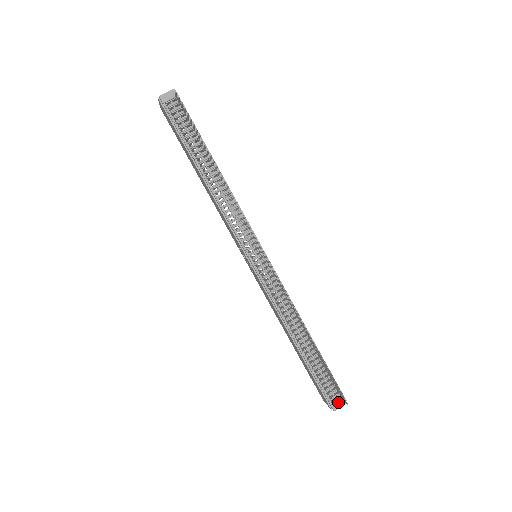
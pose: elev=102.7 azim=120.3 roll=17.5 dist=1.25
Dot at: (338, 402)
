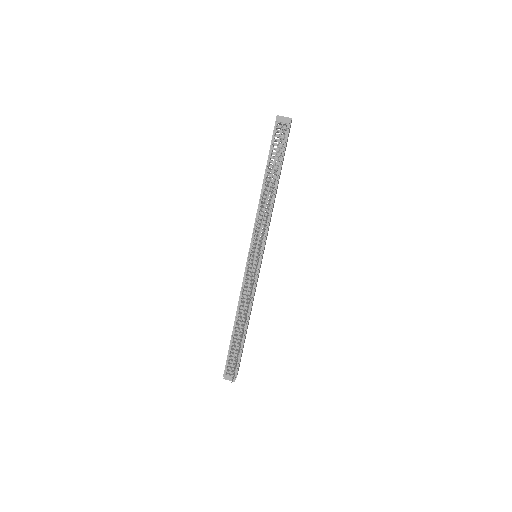
Dot at: (230, 376)
